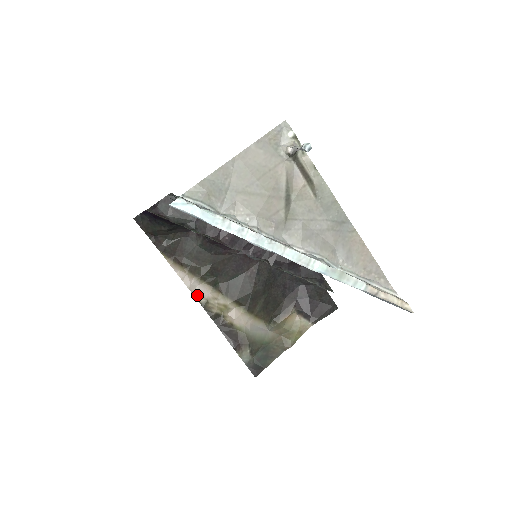
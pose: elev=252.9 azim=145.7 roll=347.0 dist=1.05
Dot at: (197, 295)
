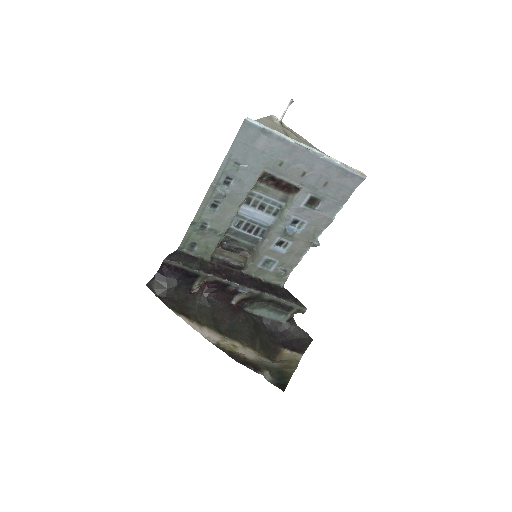
Dot at: (209, 339)
